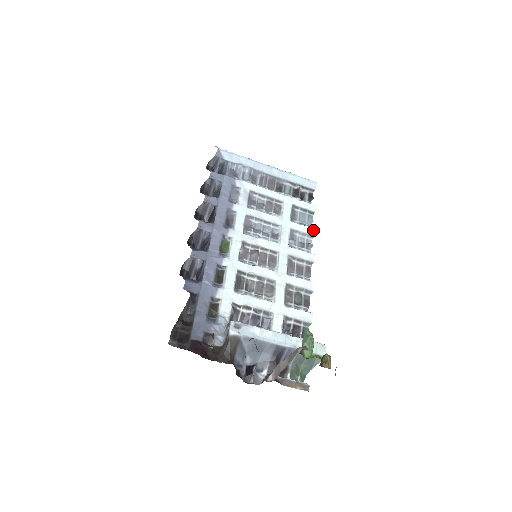
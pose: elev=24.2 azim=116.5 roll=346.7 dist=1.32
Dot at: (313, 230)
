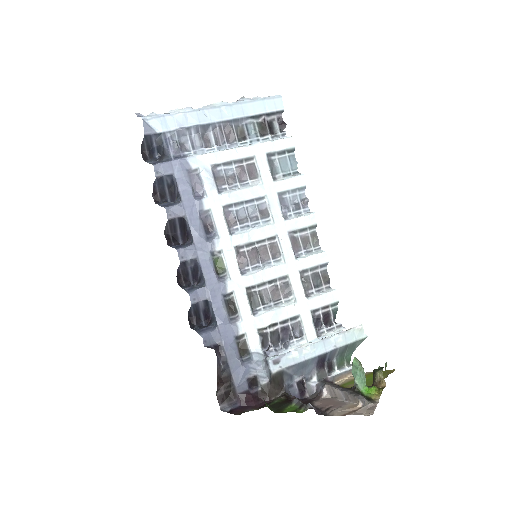
Dot at: (302, 178)
